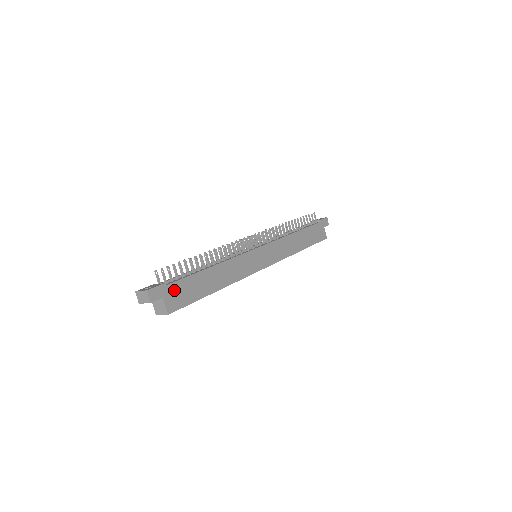
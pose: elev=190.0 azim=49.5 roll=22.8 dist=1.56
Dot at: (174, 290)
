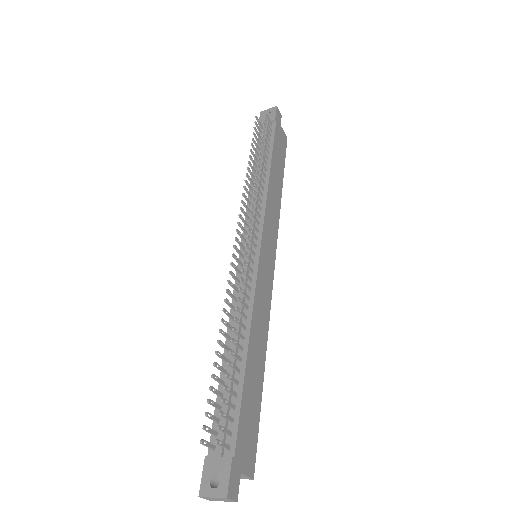
Dot at: (242, 444)
